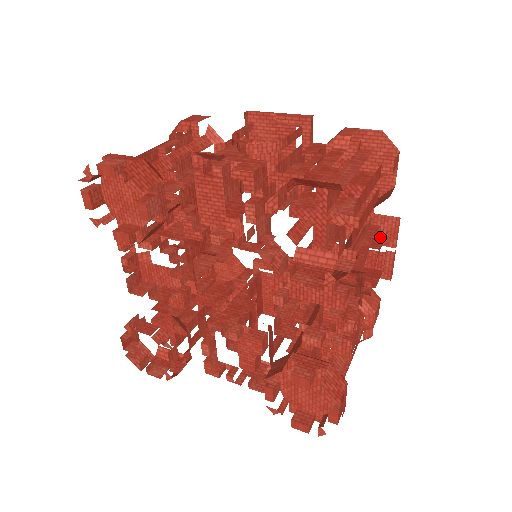
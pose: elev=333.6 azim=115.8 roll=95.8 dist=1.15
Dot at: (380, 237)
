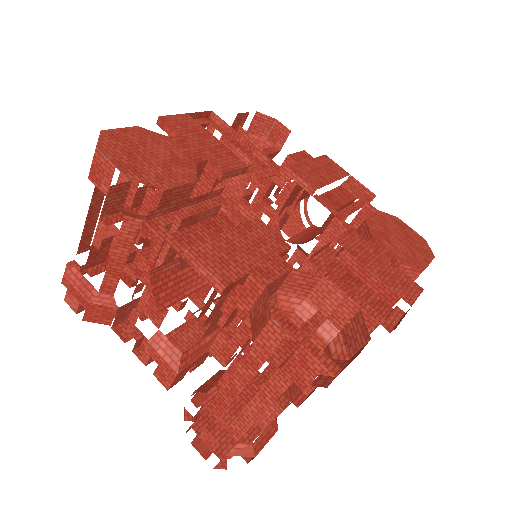
Dot at: (370, 324)
